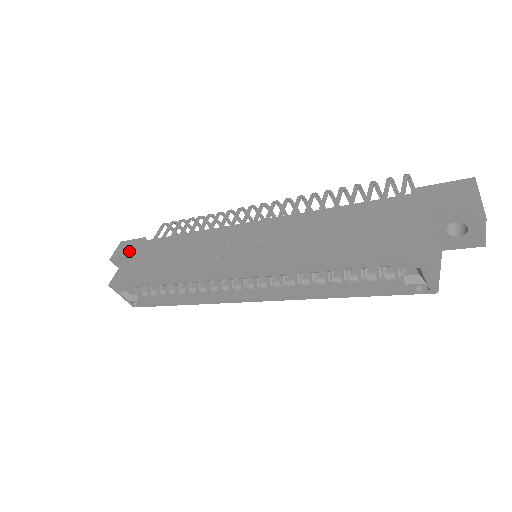
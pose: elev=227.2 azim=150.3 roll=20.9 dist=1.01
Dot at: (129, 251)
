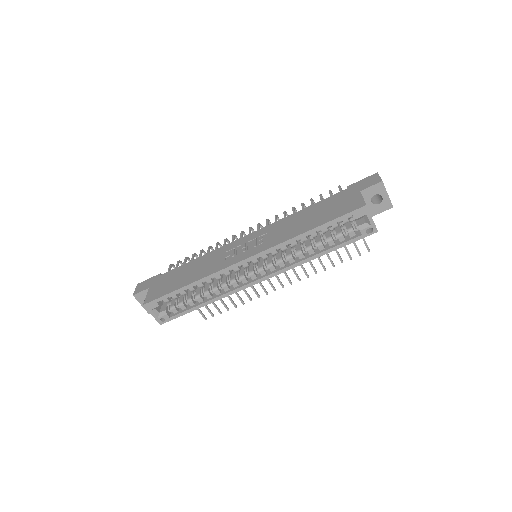
Dot at: (150, 284)
